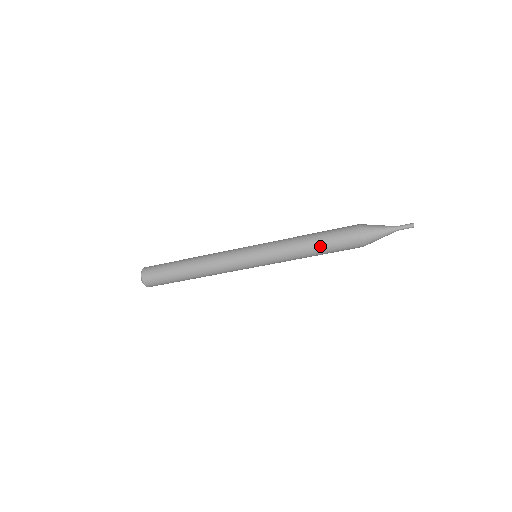
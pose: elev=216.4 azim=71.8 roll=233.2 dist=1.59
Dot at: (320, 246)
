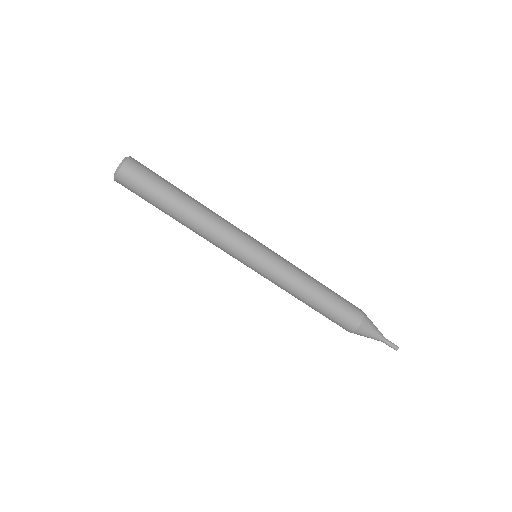
Dot at: (328, 291)
